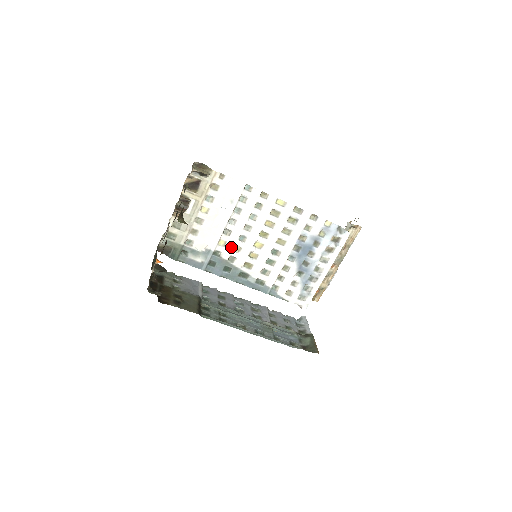
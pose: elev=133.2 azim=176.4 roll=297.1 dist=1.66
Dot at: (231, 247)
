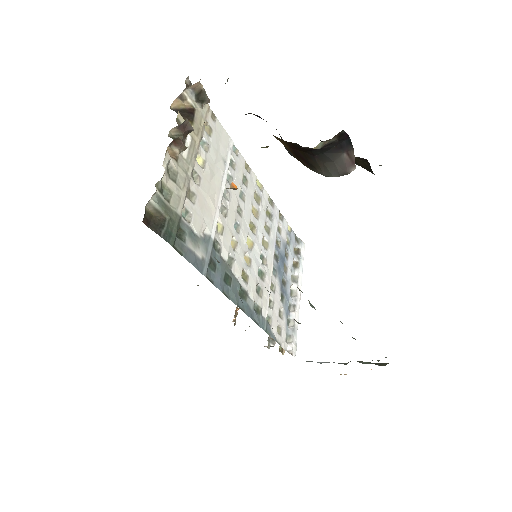
Dot at: (228, 238)
